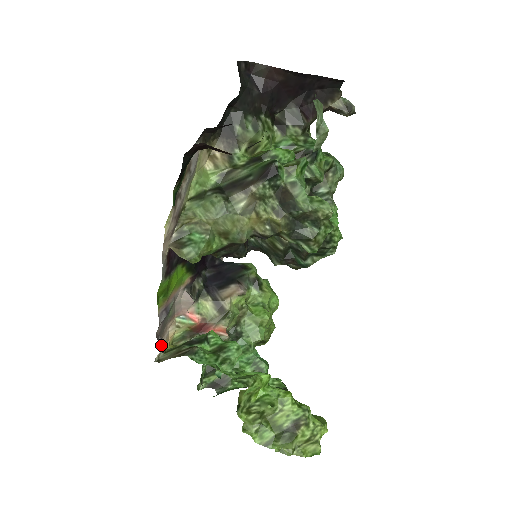
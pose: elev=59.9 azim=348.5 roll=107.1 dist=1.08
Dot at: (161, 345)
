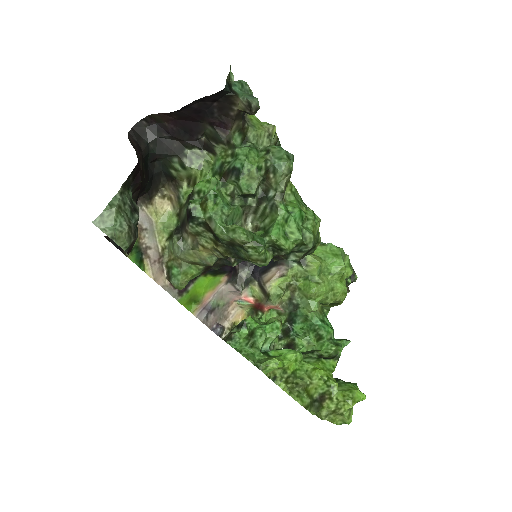
Dot at: (215, 331)
